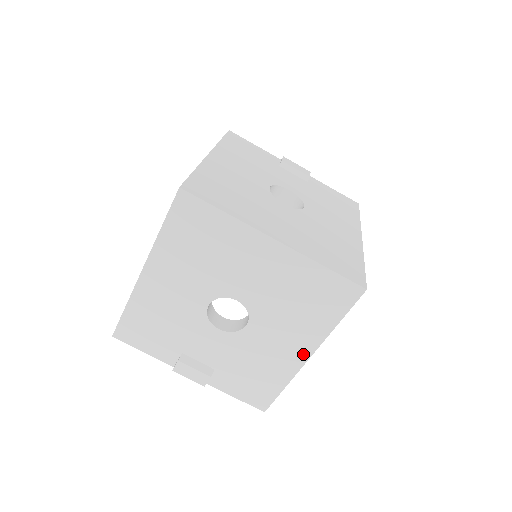
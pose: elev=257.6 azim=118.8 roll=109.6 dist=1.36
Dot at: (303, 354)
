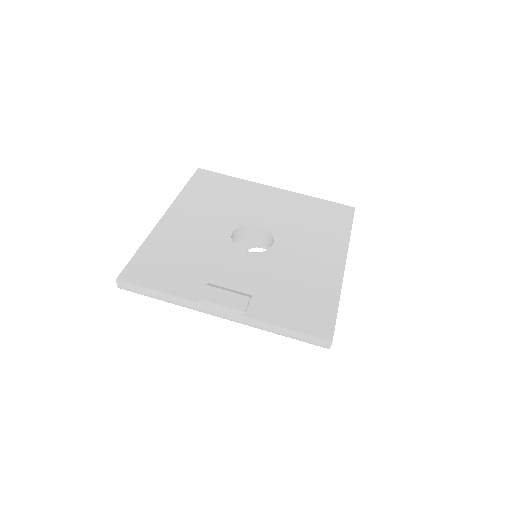
Dot at: (337, 261)
